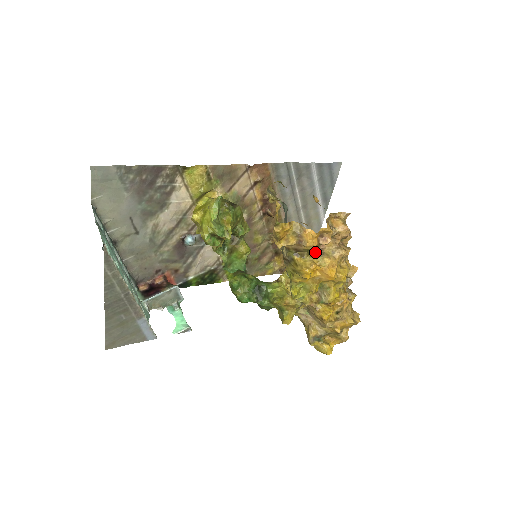
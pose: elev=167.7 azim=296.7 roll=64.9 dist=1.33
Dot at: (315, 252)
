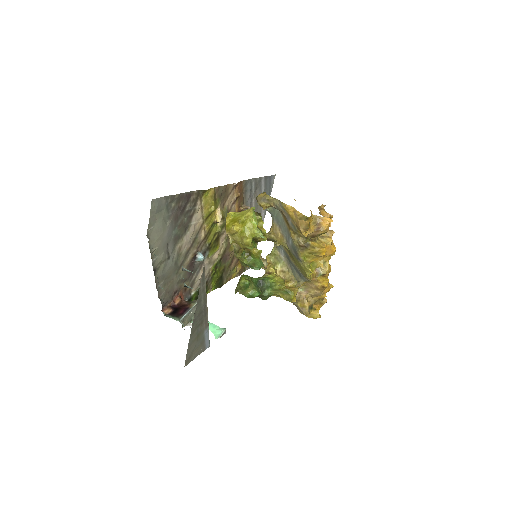
Dot at: occluded
